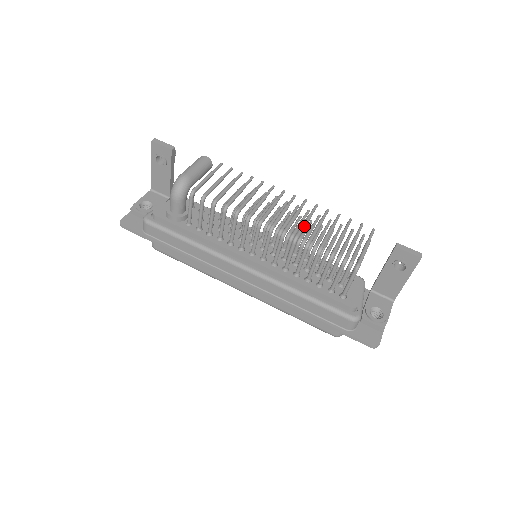
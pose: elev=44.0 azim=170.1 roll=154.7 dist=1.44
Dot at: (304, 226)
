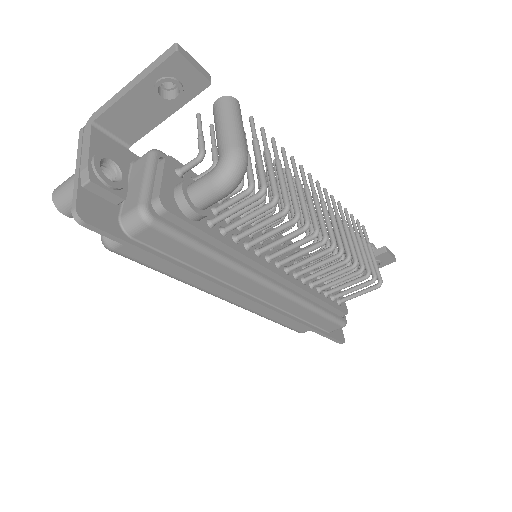
Dot at: occluded
